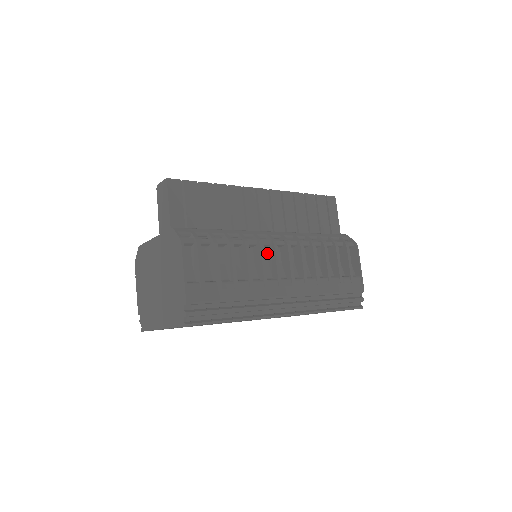
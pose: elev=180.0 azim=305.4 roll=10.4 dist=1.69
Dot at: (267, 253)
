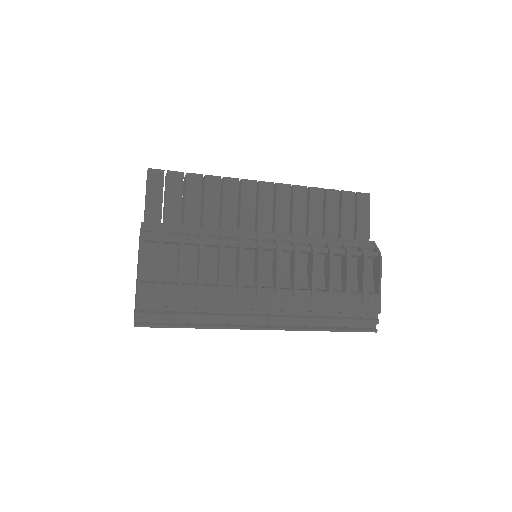
Dot at: (254, 256)
